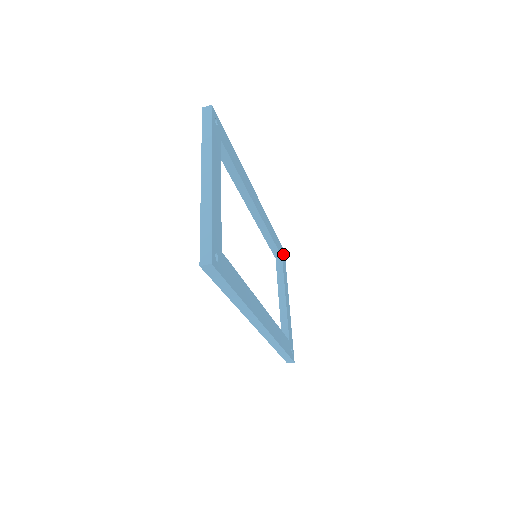
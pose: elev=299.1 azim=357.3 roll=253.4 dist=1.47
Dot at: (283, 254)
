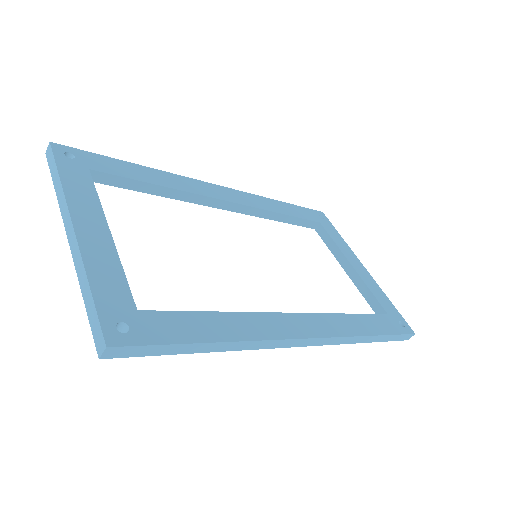
Dot at: (322, 217)
